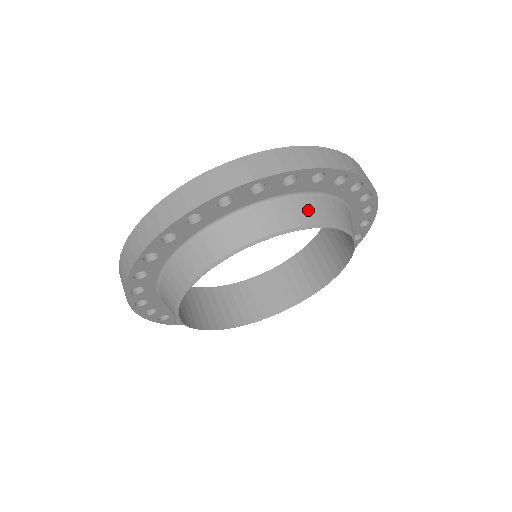
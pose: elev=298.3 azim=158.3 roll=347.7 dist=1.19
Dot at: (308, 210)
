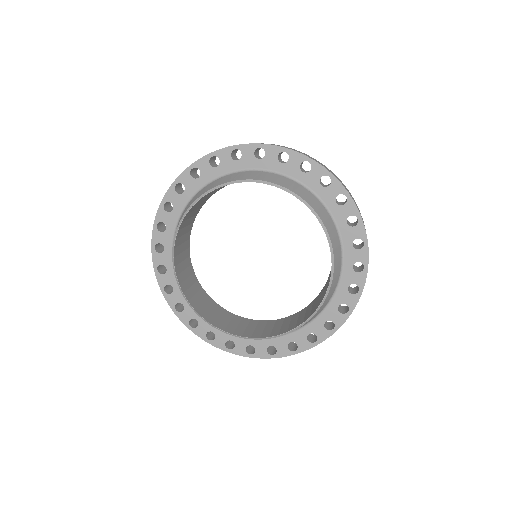
Dot at: (291, 185)
